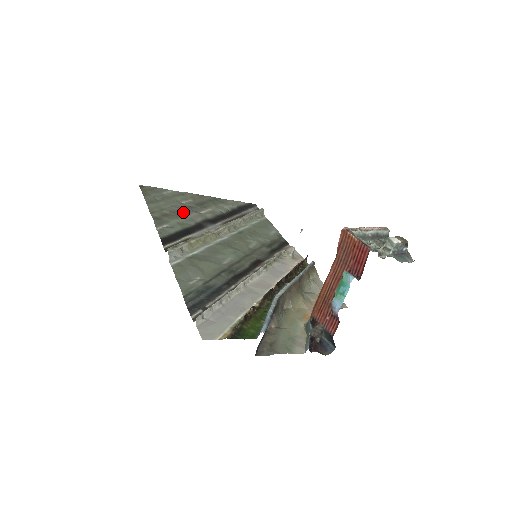
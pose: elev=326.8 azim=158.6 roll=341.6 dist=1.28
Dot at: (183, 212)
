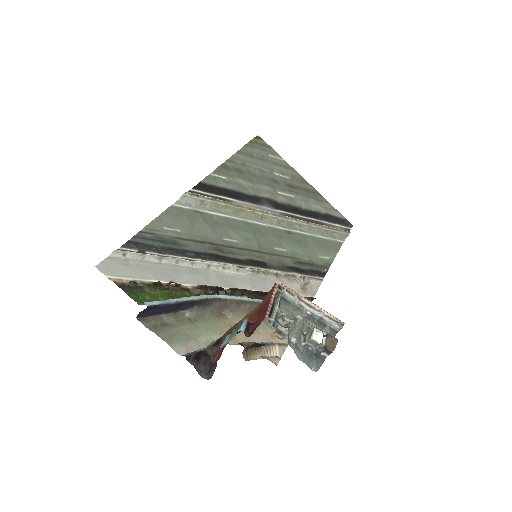
Dot at: (260, 180)
